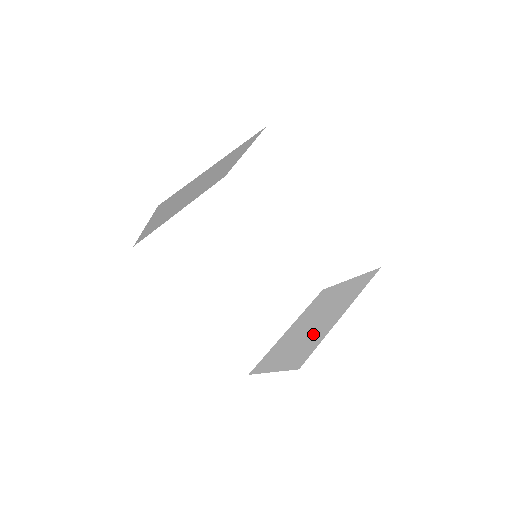
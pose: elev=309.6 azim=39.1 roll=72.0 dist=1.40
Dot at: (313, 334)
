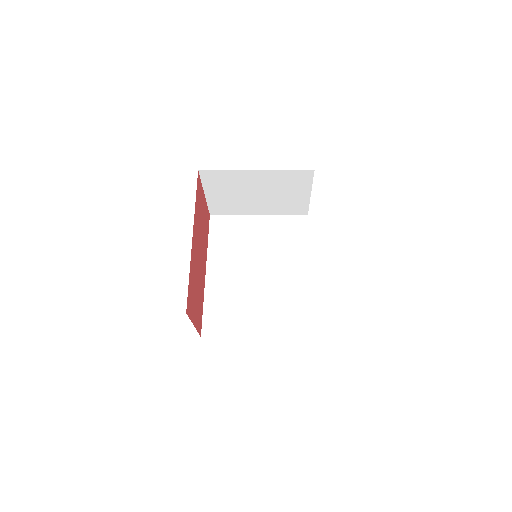
Dot at: occluded
